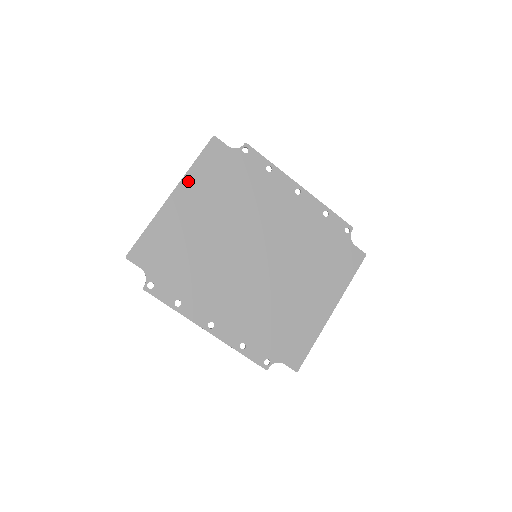
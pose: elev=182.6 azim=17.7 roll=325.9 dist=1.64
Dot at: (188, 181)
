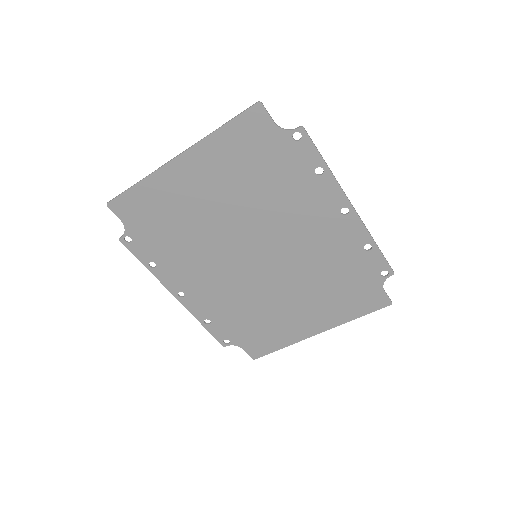
Dot at: (203, 149)
